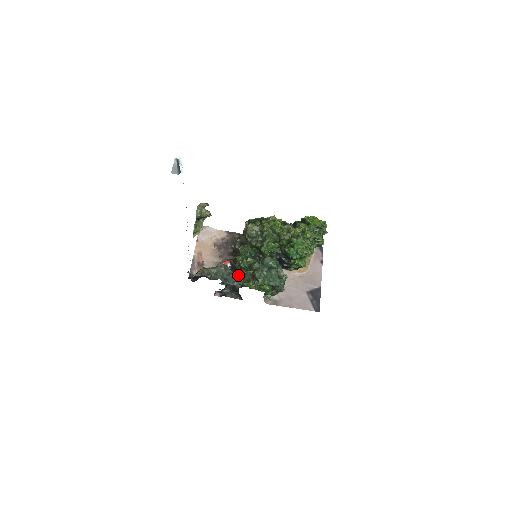
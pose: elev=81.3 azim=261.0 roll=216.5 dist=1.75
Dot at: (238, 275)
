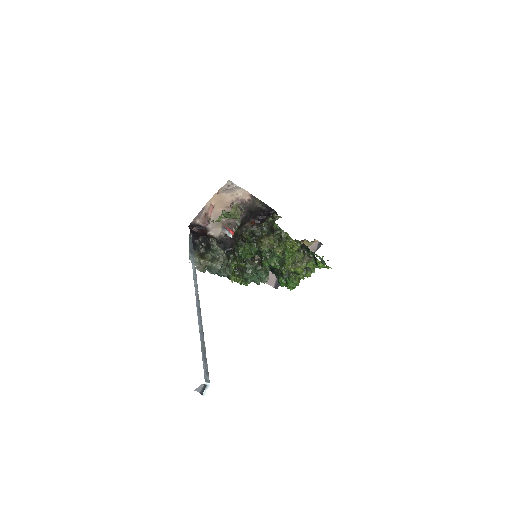
Dot at: occluded
